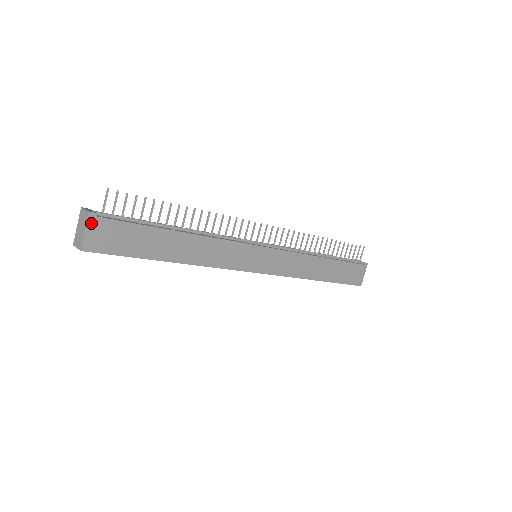
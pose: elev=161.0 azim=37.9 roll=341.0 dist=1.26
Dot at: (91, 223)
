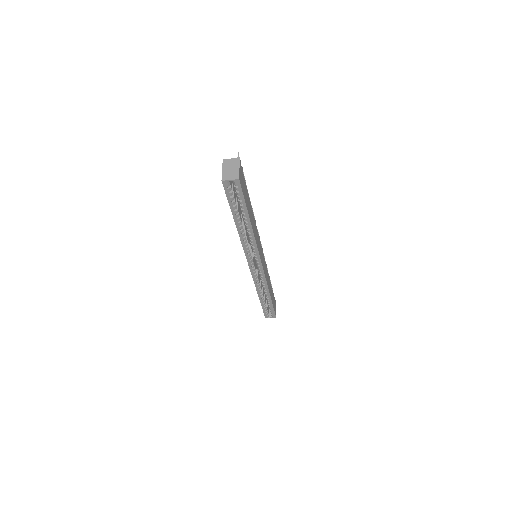
Dot at: (240, 165)
